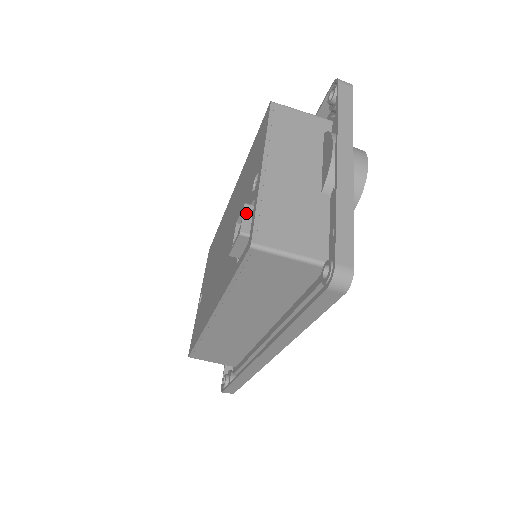
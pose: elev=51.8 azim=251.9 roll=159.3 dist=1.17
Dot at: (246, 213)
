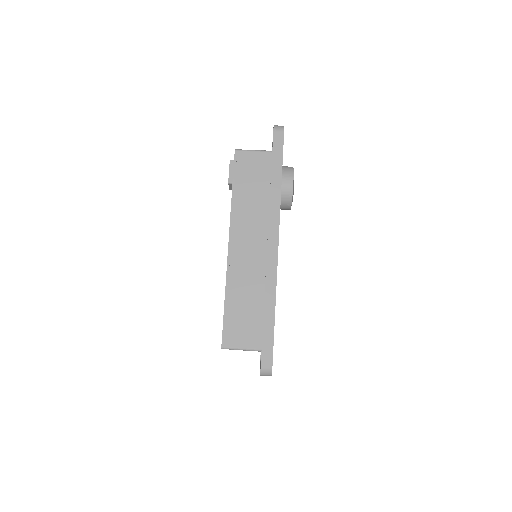
Dot at: occluded
